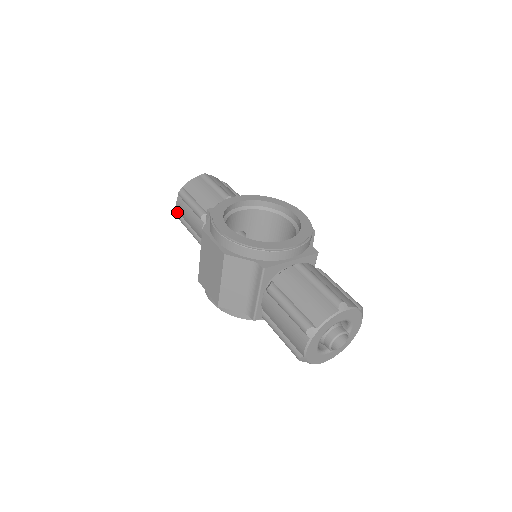
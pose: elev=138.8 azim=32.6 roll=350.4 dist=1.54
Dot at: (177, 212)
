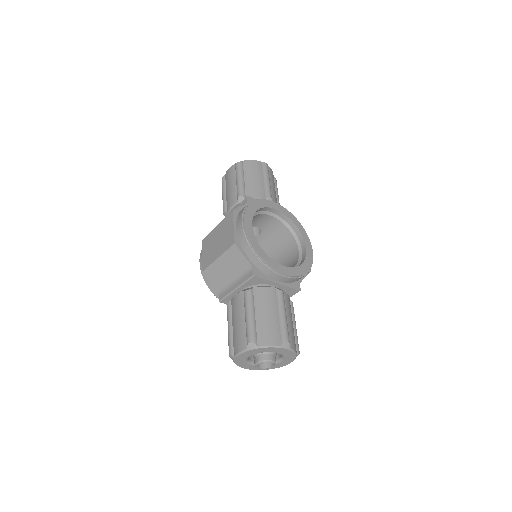
Dot at: (225, 174)
